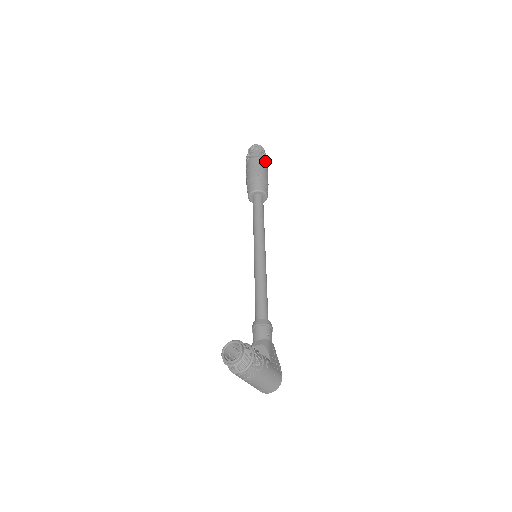
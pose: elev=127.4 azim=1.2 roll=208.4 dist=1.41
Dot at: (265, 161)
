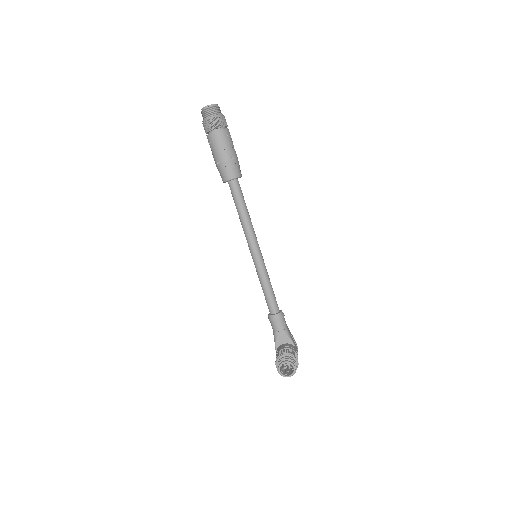
Dot at: (228, 130)
